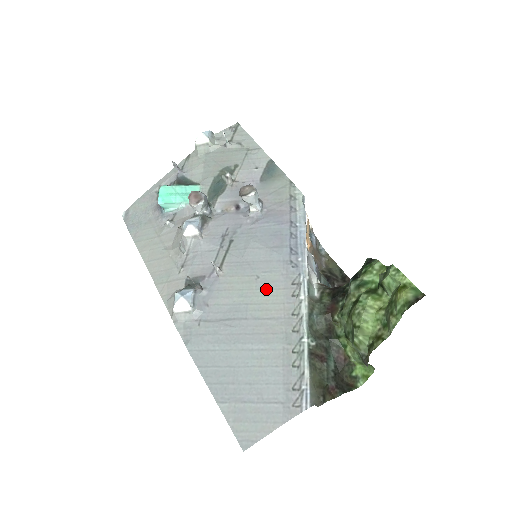
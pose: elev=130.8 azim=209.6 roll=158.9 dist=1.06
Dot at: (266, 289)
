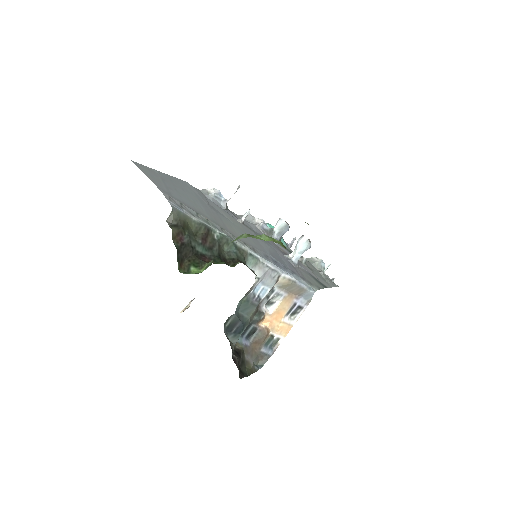
Dot at: occluded
